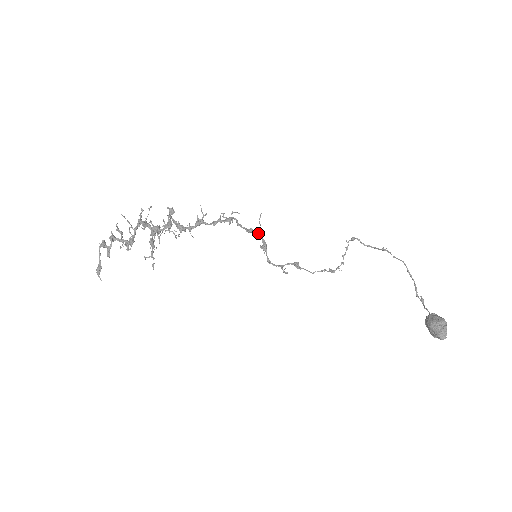
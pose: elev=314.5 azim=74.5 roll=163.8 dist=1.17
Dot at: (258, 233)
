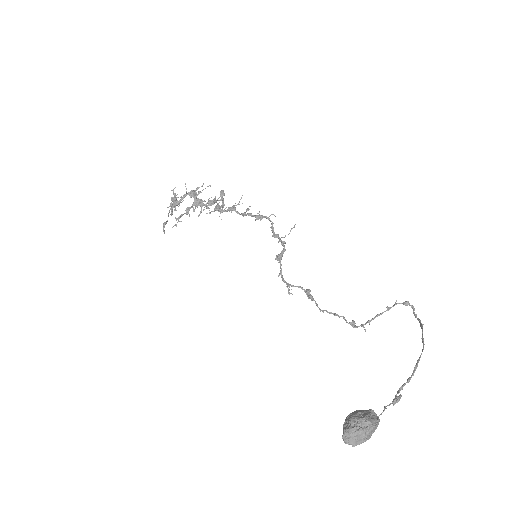
Dot at: (281, 241)
